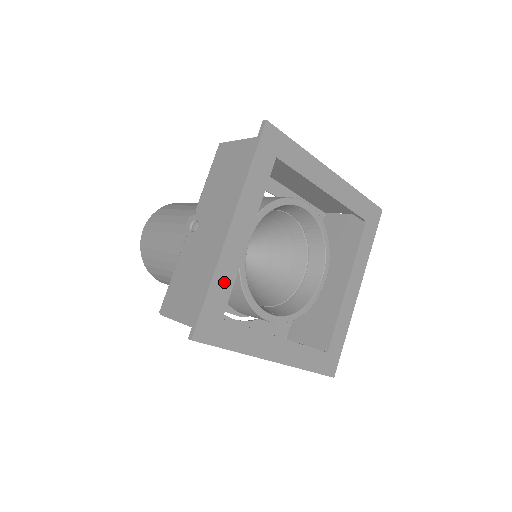
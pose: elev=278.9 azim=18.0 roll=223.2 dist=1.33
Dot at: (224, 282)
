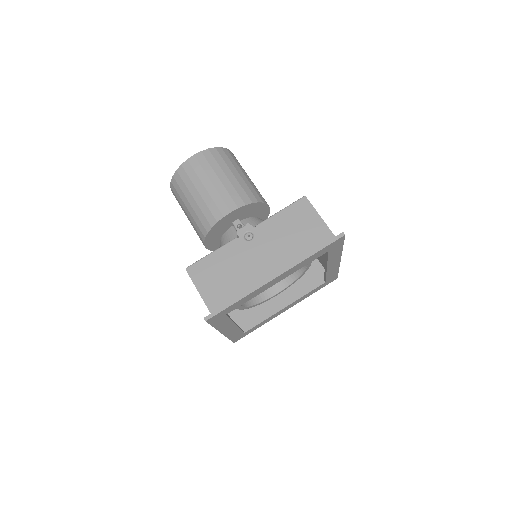
Dot at: (245, 300)
